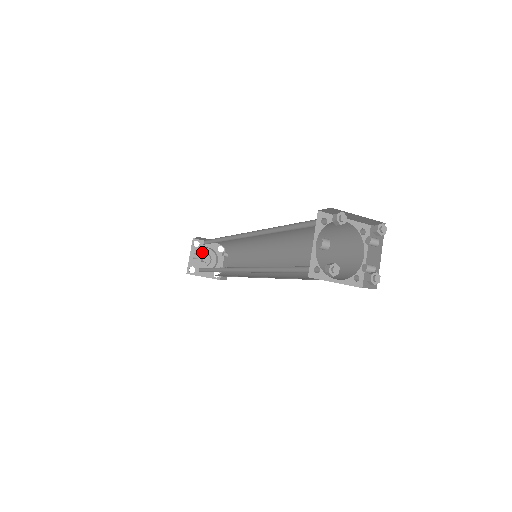
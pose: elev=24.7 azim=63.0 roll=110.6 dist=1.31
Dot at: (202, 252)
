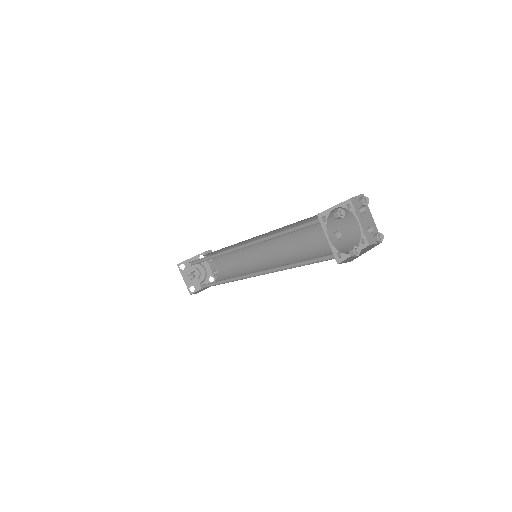
Dot at: (189, 270)
